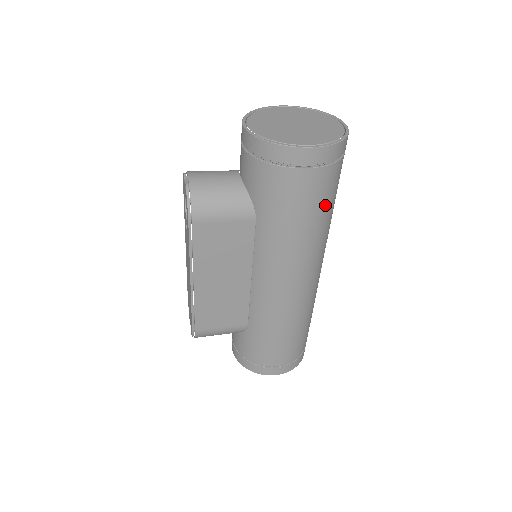
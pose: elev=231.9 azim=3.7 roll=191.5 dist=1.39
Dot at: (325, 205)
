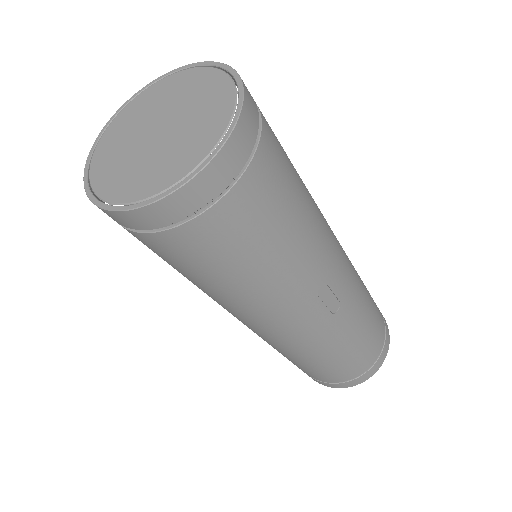
Dot at: (203, 272)
